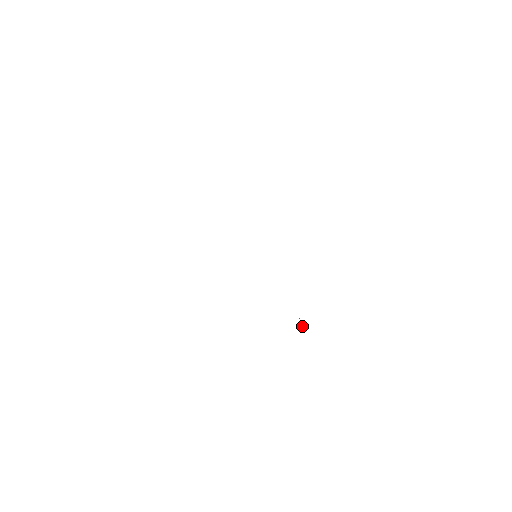
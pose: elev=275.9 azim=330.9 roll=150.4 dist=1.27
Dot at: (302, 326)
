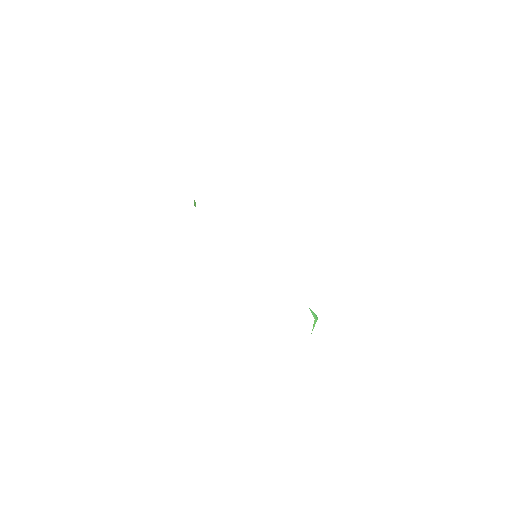
Dot at: (314, 316)
